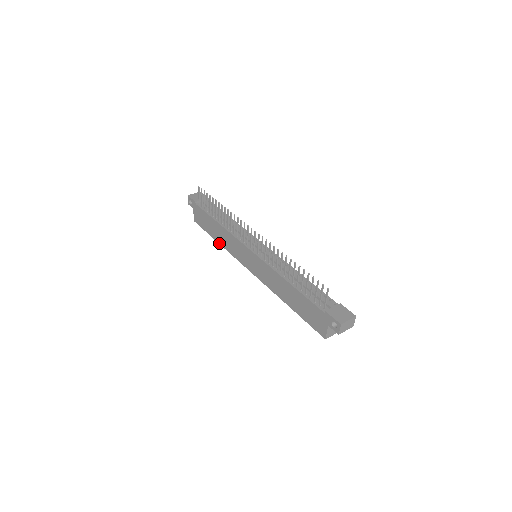
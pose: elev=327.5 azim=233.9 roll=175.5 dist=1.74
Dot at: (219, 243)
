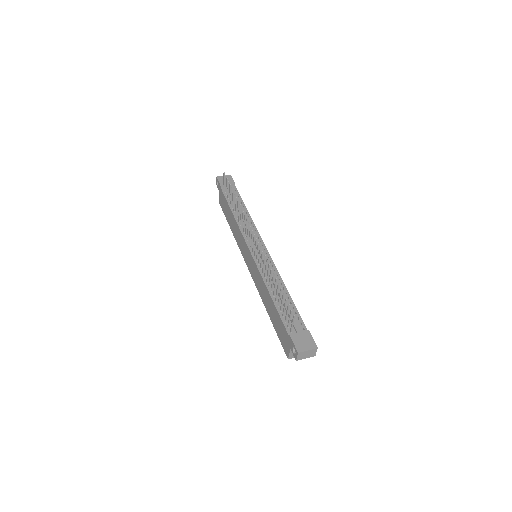
Dot at: (232, 232)
